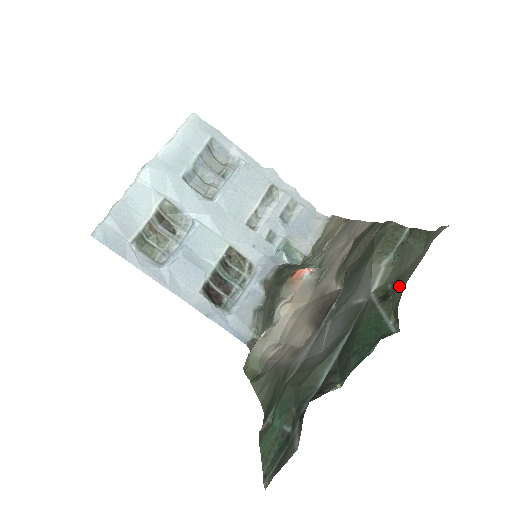
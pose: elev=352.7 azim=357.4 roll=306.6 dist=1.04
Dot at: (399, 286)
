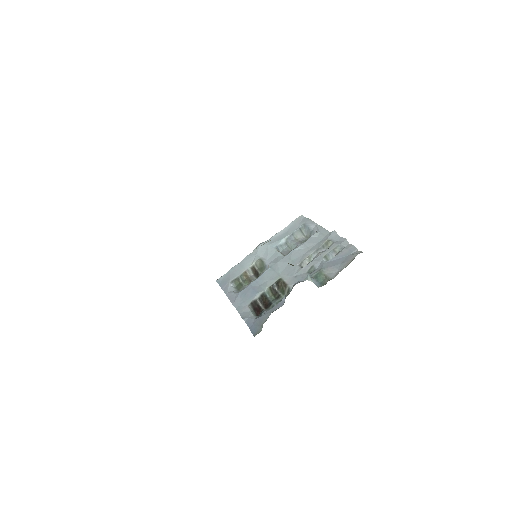
Dot at: occluded
